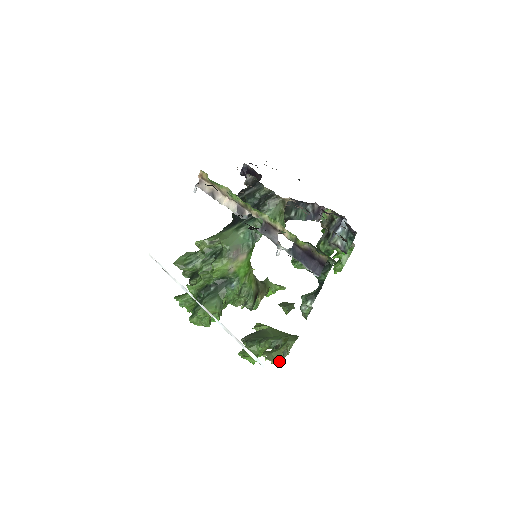
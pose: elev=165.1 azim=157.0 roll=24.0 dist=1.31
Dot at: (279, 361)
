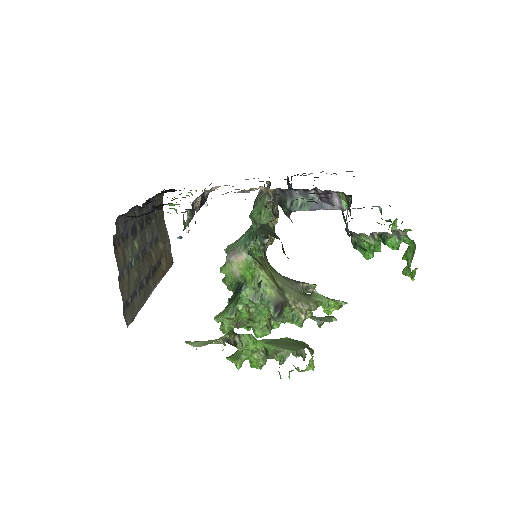
Dot at: occluded
